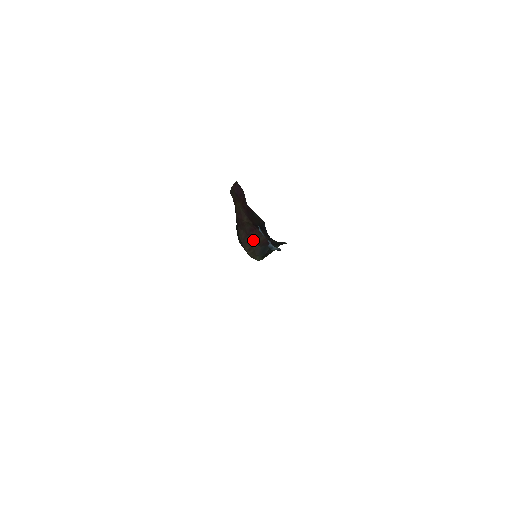
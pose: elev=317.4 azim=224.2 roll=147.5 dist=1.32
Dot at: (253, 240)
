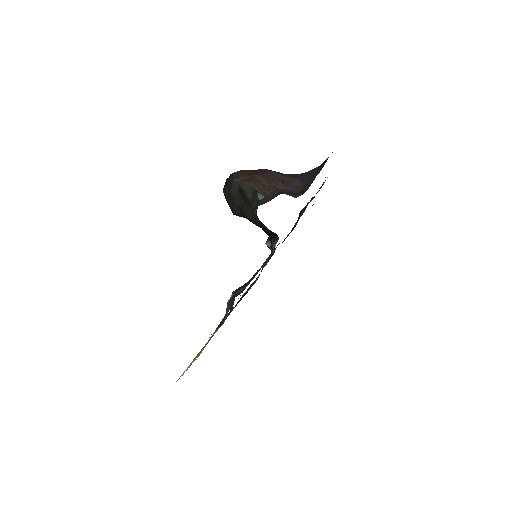
Dot at: occluded
